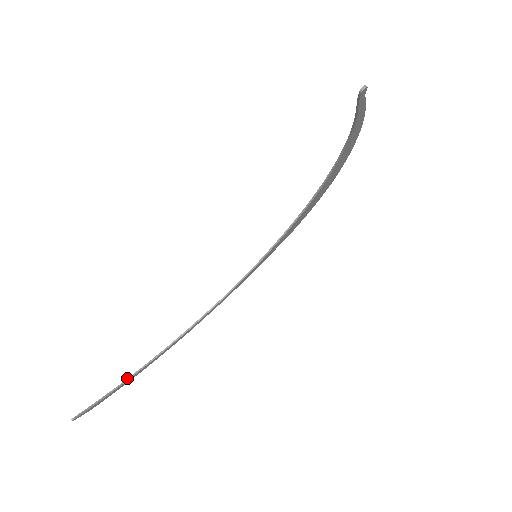
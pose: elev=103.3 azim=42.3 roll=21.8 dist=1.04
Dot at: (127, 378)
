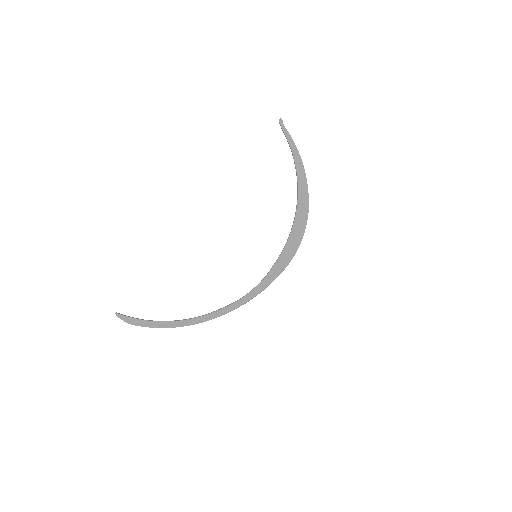
Dot at: (158, 321)
